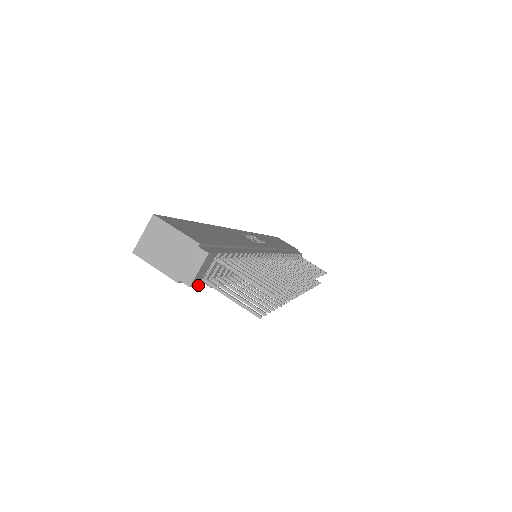
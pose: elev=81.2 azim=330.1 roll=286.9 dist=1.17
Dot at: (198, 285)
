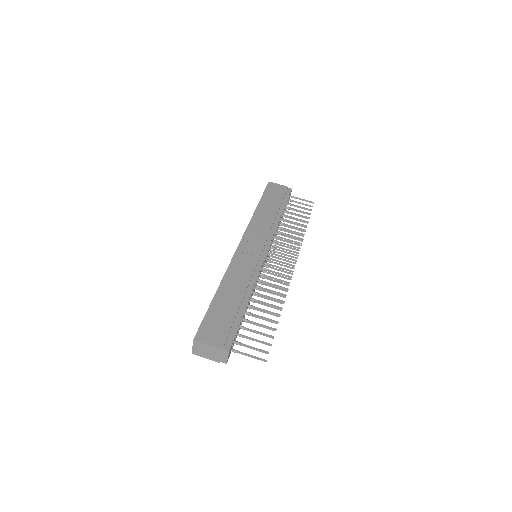
Dot at: occluded
